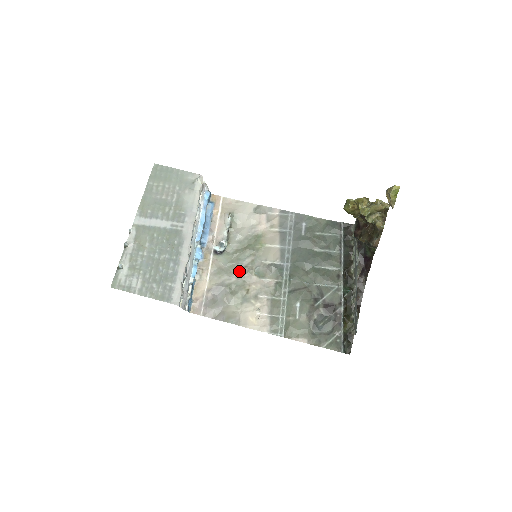
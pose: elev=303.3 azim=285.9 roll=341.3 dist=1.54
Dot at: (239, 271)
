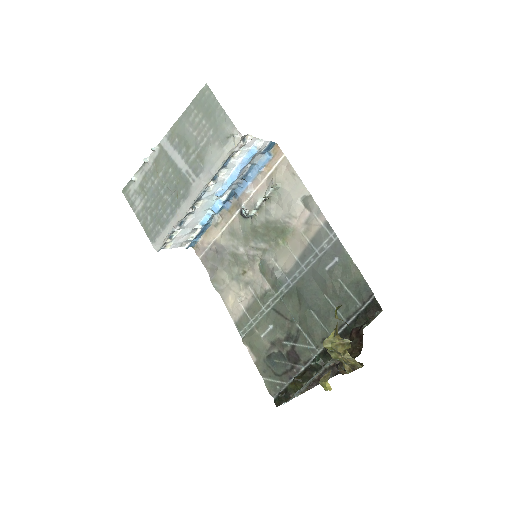
Dot at: (249, 248)
